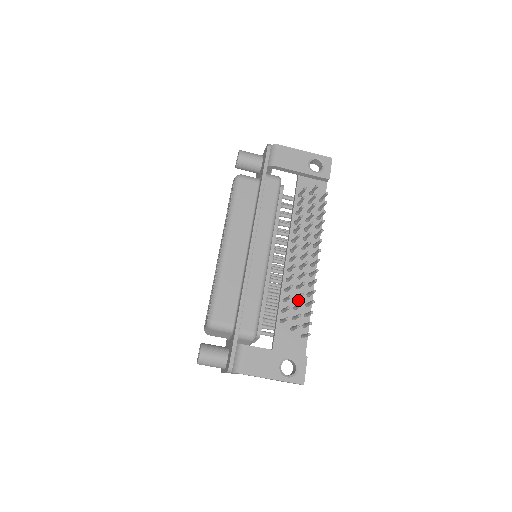
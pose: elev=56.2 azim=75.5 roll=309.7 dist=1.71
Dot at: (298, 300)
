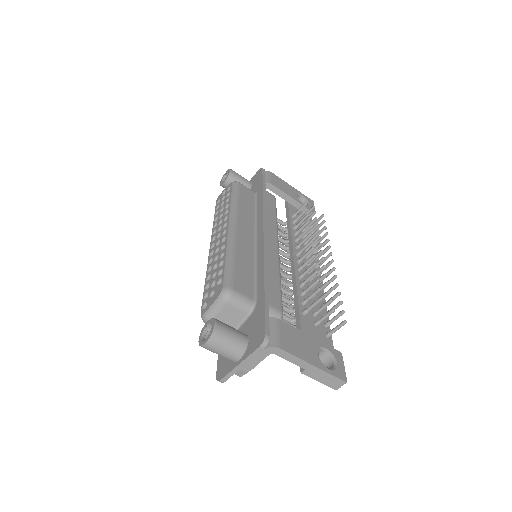
Dot at: (314, 299)
